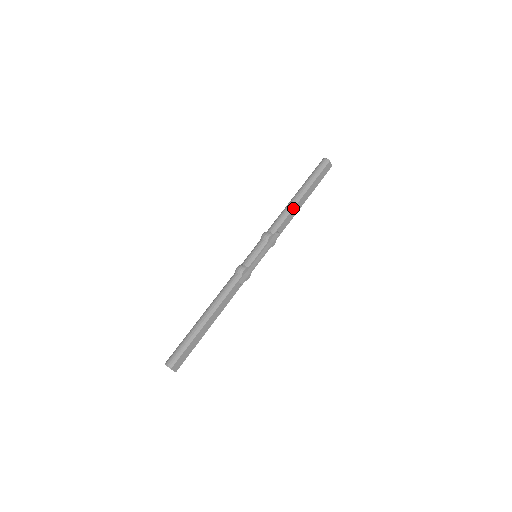
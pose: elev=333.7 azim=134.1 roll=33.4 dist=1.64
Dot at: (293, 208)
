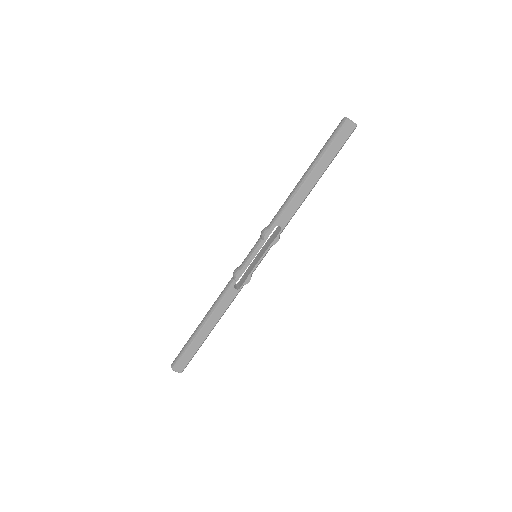
Dot at: (296, 195)
